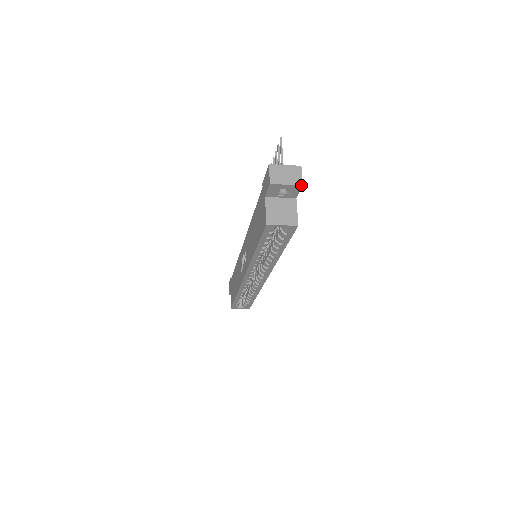
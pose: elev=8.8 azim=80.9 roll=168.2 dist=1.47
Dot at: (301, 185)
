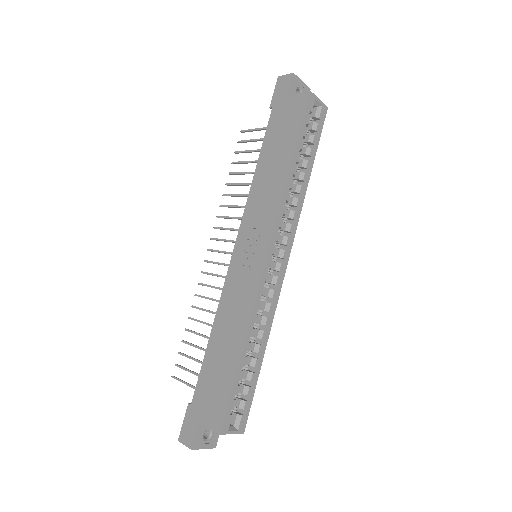
Dot at: occluded
